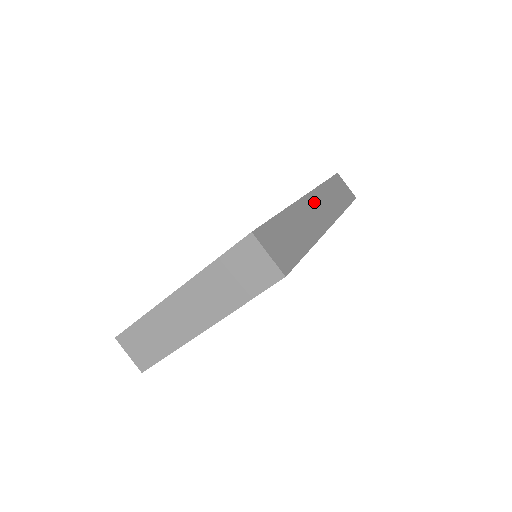
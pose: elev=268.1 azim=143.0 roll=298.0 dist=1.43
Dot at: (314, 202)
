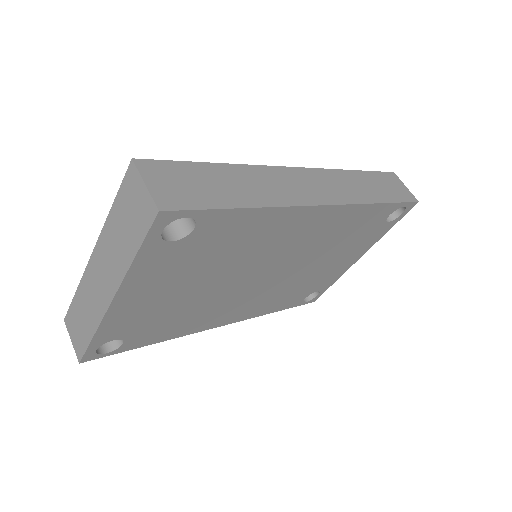
Dot at: (309, 177)
